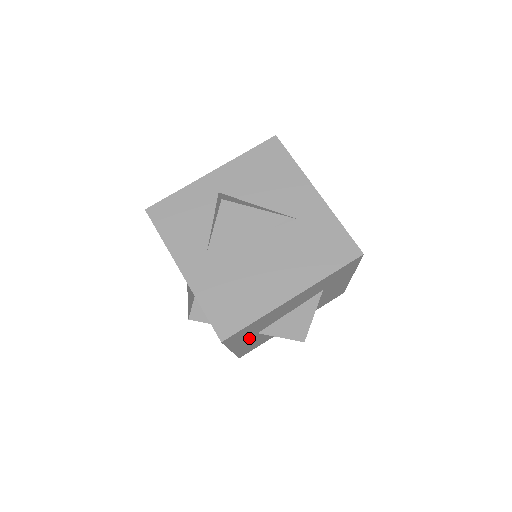
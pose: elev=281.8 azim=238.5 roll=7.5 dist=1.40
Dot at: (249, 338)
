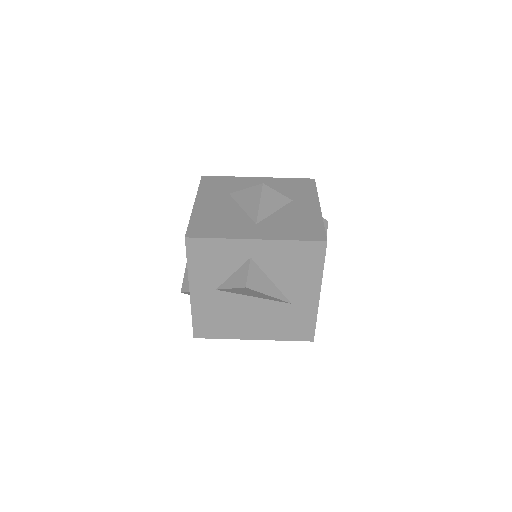
Dot at: occluded
